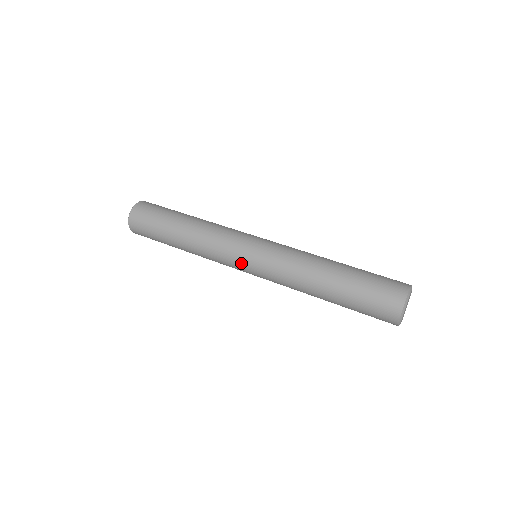
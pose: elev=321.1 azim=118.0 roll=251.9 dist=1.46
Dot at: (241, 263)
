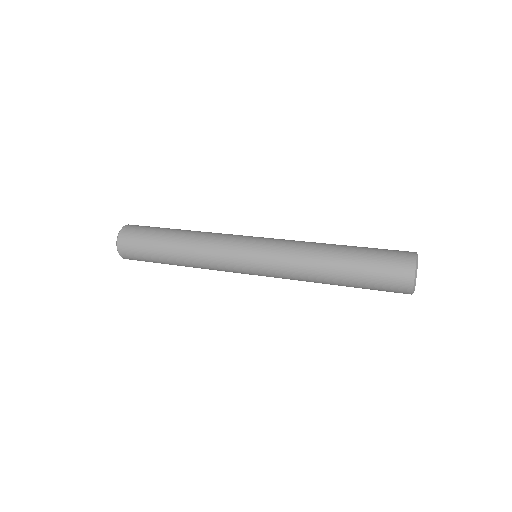
Dot at: (243, 266)
